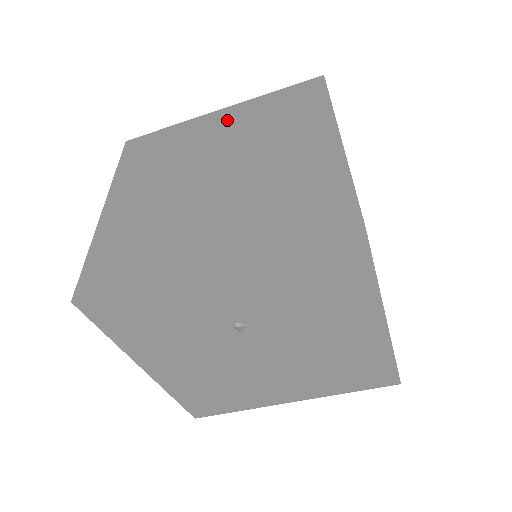
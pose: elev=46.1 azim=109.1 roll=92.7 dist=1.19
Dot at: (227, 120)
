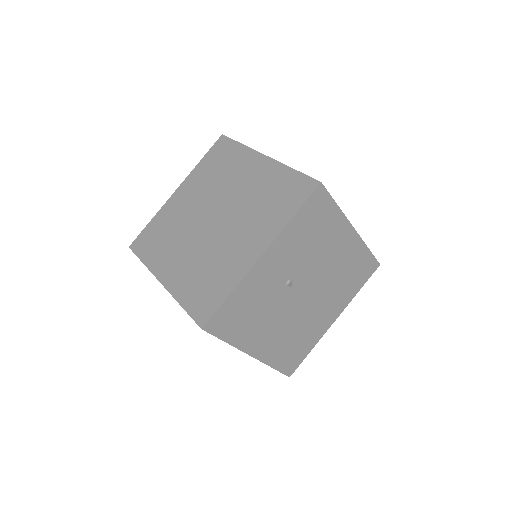
Dot at: (188, 191)
